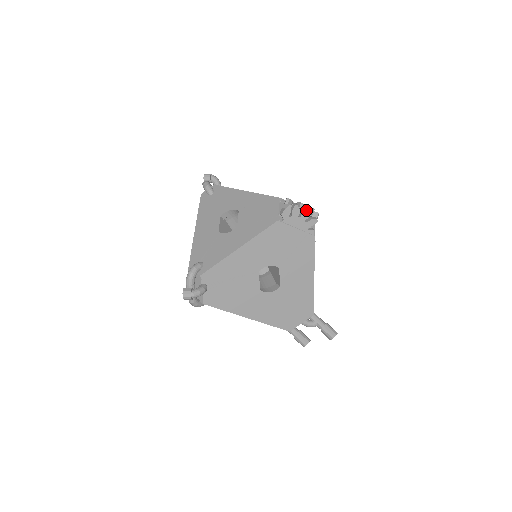
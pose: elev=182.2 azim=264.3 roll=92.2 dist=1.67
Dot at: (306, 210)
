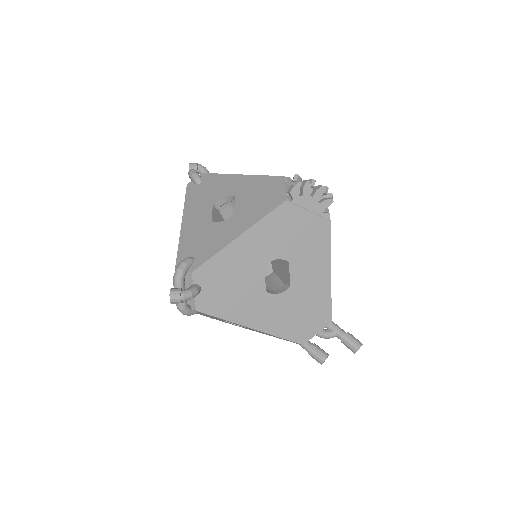
Dot at: (319, 187)
